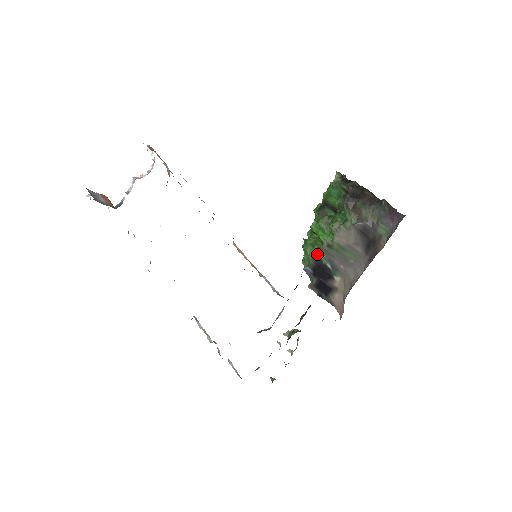
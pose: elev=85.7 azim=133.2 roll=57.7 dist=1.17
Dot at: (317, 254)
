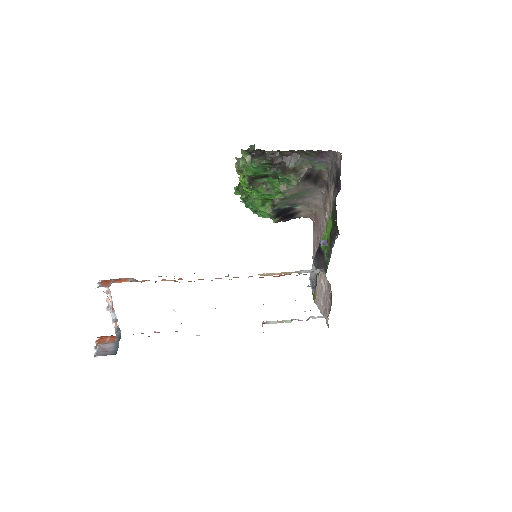
Dot at: (275, 209)
